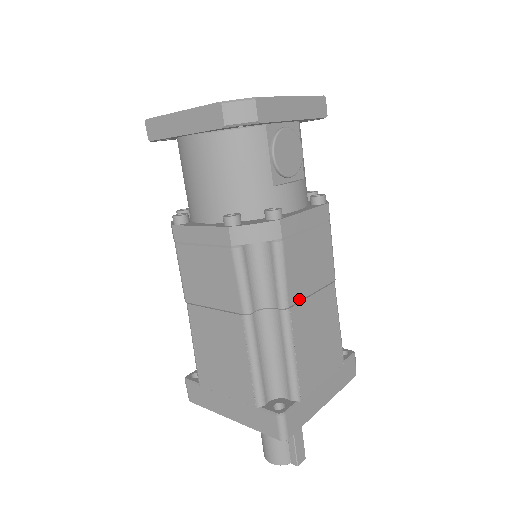
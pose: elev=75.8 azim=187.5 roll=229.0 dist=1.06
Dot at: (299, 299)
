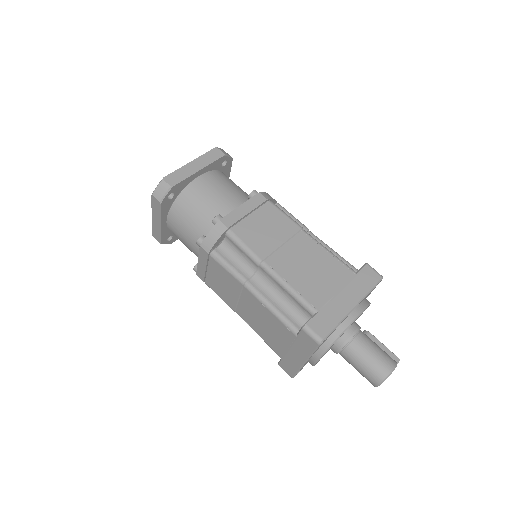
Dot at: occluded
